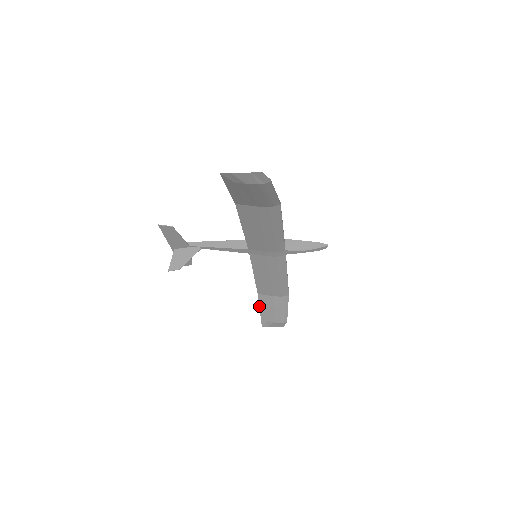
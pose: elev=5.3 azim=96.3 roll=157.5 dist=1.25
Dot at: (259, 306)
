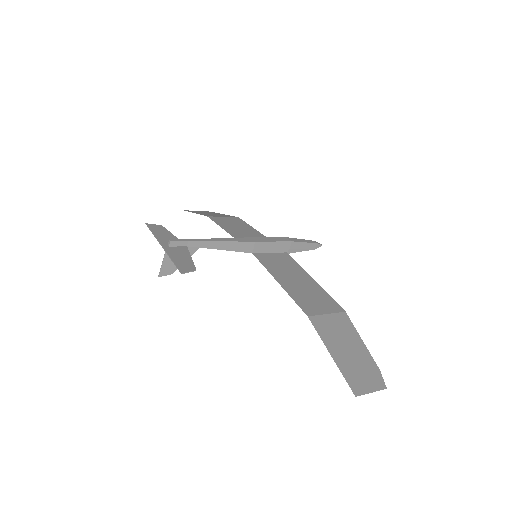
Dot at: occluded
